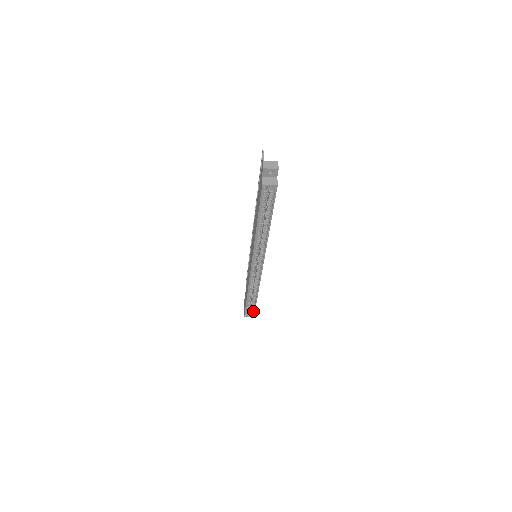
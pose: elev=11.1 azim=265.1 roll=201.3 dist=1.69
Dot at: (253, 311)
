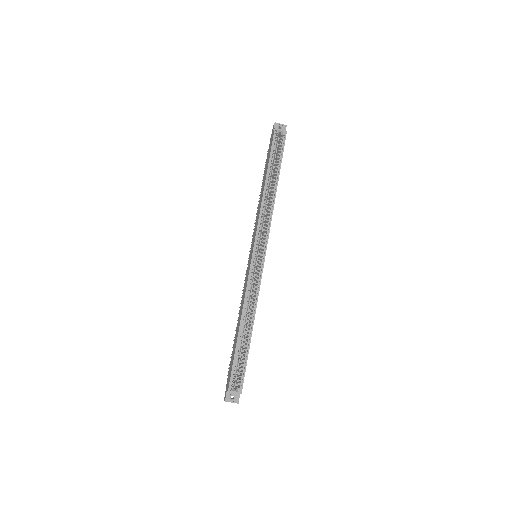
Dot at: (242, 376)
